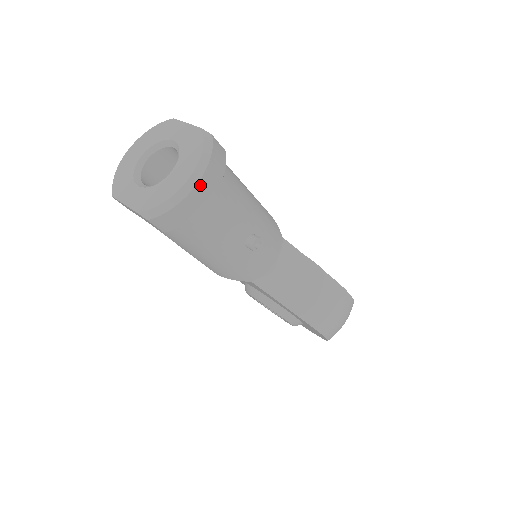
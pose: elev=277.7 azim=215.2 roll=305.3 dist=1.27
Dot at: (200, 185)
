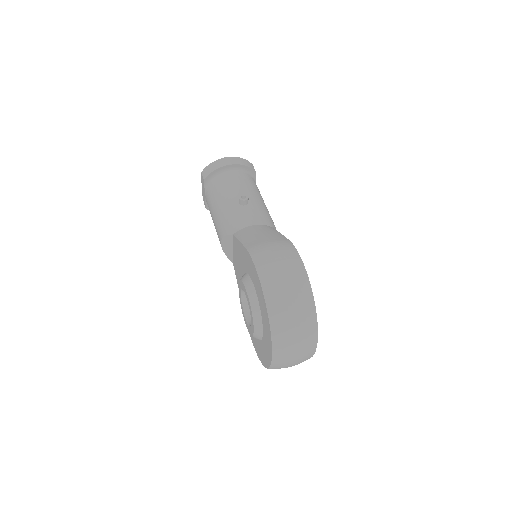
Dot at: (229, 158)
